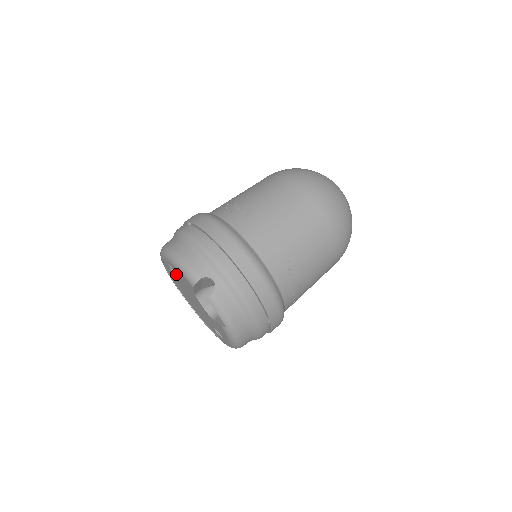
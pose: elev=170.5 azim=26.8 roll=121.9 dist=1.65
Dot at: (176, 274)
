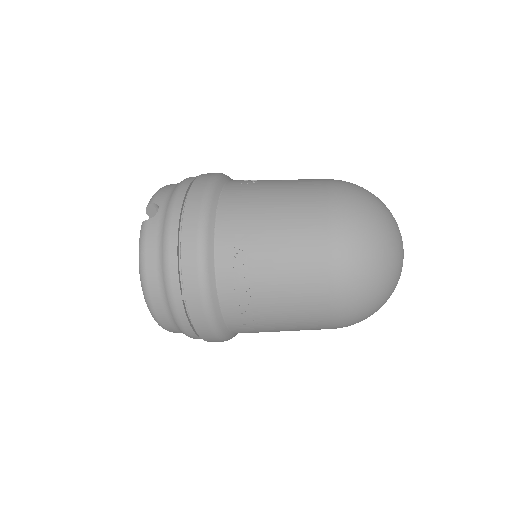
Dot at: occluded
